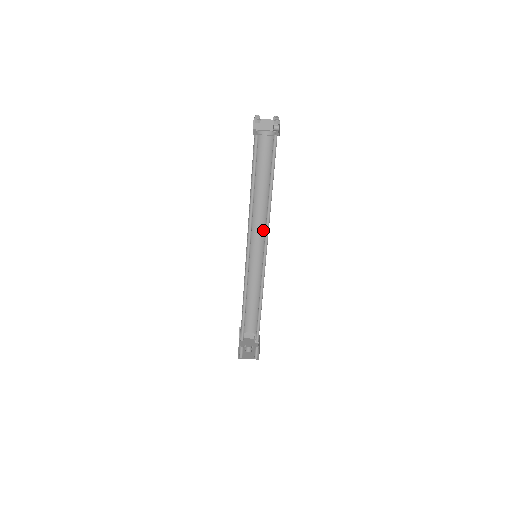
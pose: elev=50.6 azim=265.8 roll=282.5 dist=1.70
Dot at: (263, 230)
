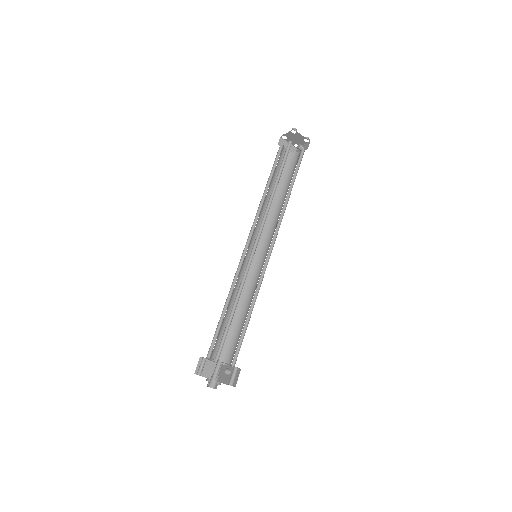
Dot at: (264, 235)
